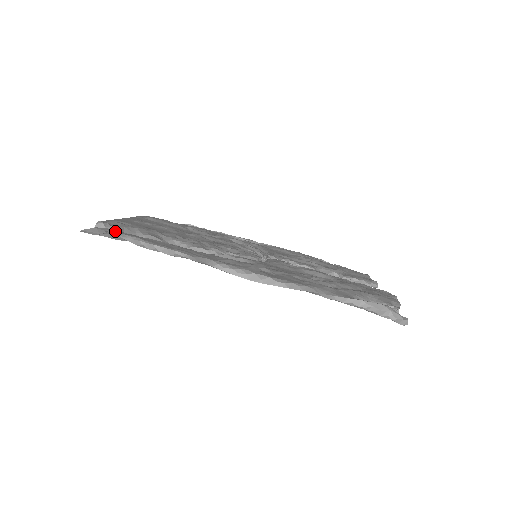
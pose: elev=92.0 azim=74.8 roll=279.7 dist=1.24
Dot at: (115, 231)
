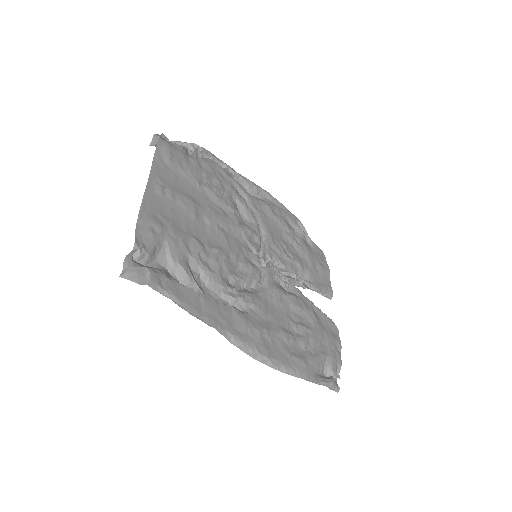
Dot at: (155, 283)
